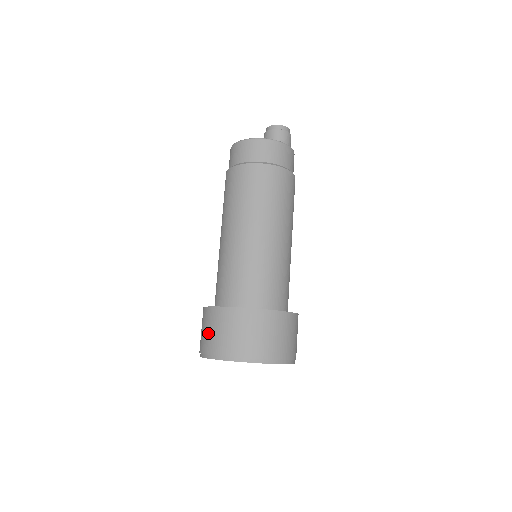
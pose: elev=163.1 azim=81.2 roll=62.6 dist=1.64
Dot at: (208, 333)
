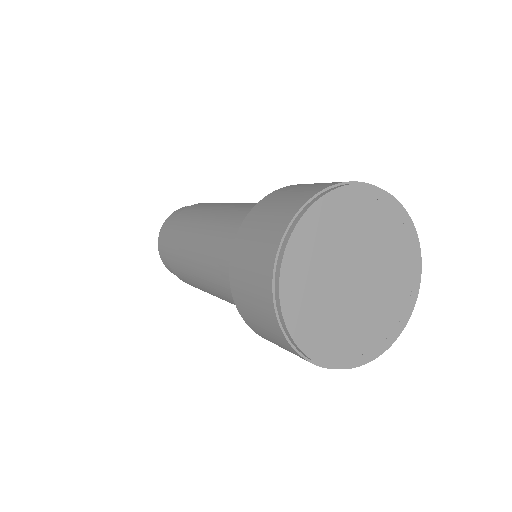
Dot at: (284, 201)
